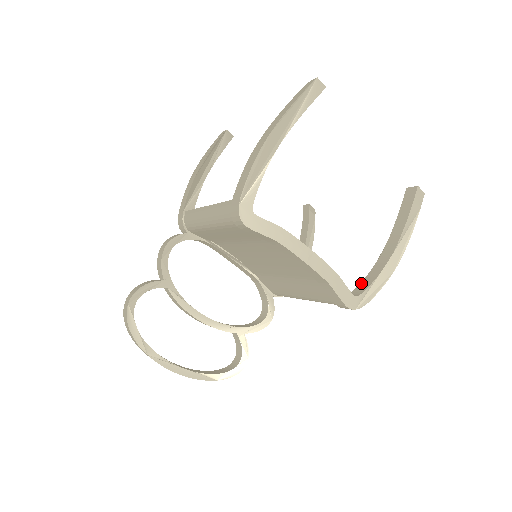
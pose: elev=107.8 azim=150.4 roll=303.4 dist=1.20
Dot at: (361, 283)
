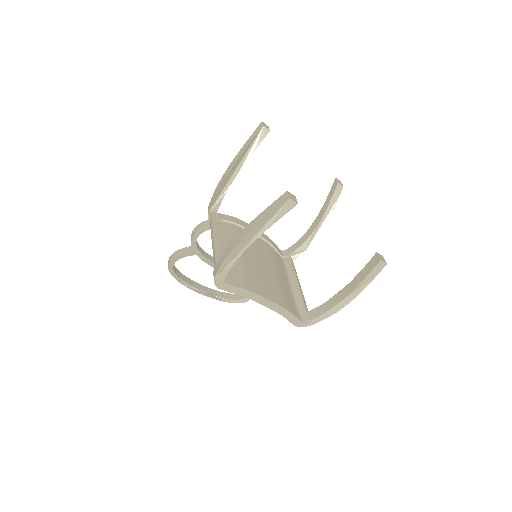
Dot at: (314, 309)
